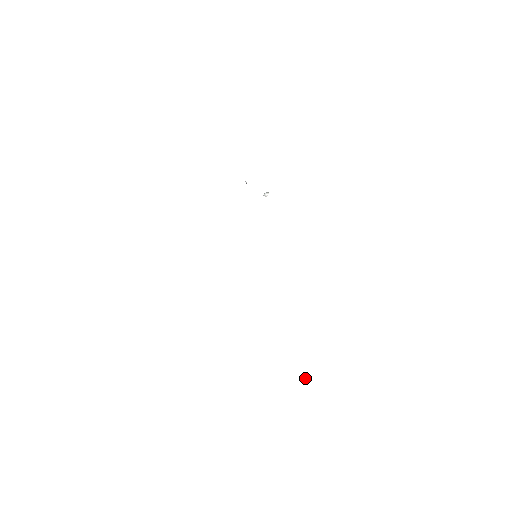
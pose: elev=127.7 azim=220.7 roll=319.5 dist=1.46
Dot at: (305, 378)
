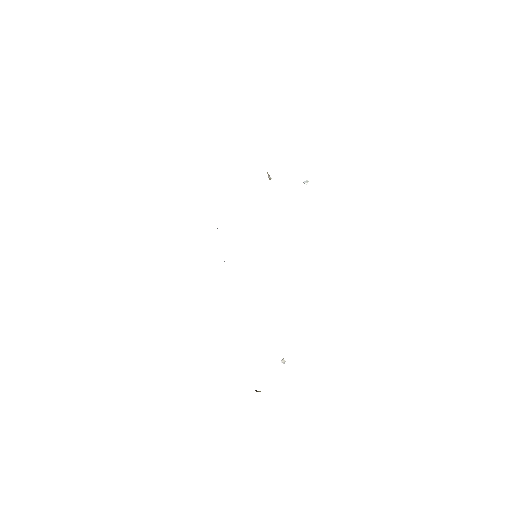
Dot at: (283, 362)
